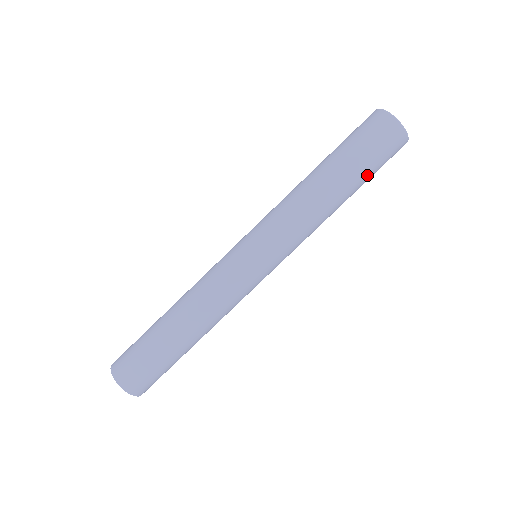
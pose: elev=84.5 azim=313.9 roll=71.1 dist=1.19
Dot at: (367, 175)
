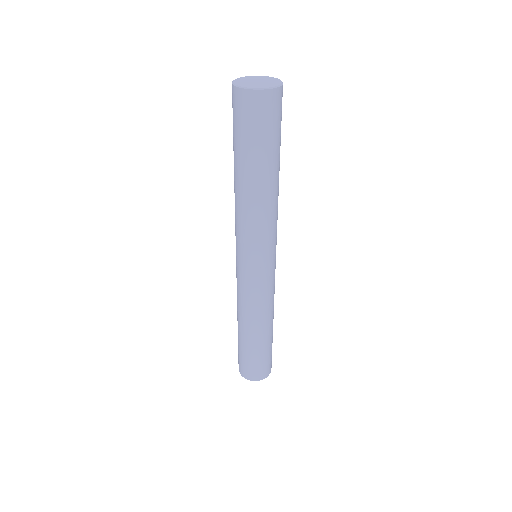
Dot at: (280, 143)
